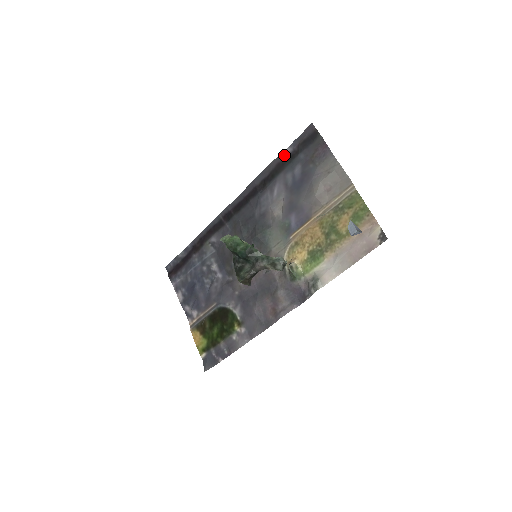
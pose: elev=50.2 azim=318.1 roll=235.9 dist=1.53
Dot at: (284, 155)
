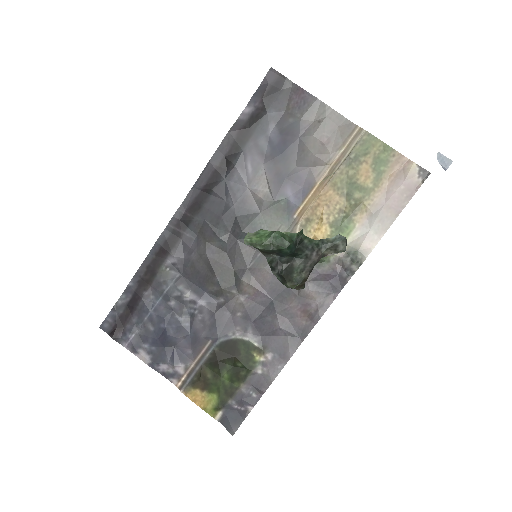
Dot at: (244, 118)
